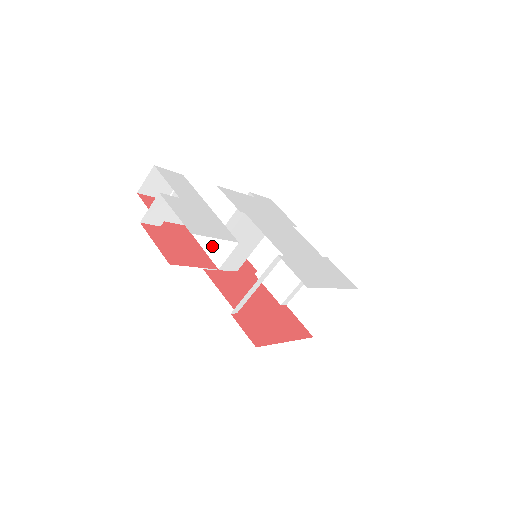
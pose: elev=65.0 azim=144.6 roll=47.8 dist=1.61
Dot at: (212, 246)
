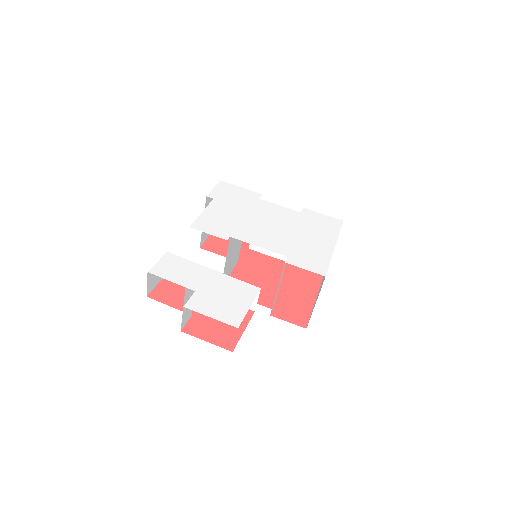
Dot at: occluded
